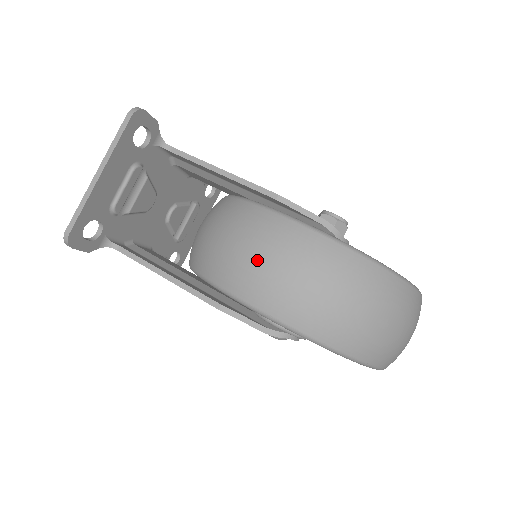
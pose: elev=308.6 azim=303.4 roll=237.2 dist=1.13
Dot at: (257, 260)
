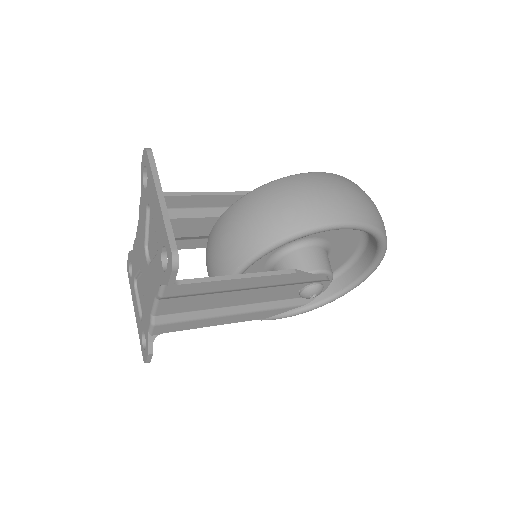
Dot at: (327, 194)
